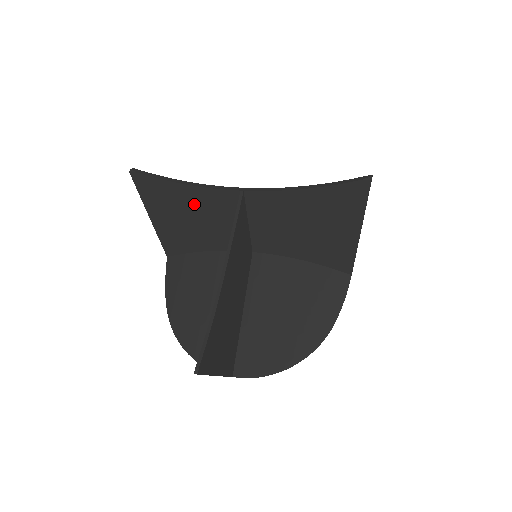
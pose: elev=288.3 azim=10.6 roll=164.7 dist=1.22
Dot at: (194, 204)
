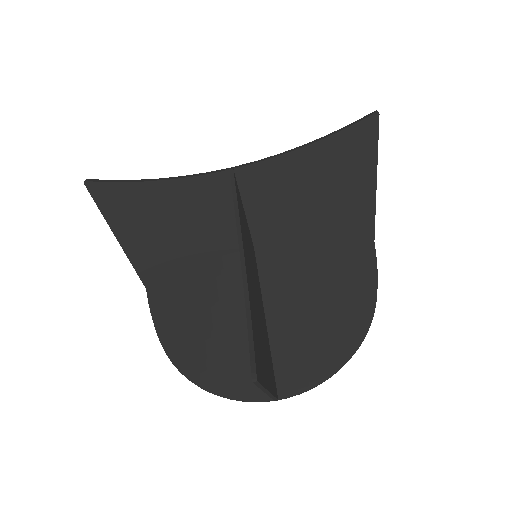
Dot at: (173, 204)
